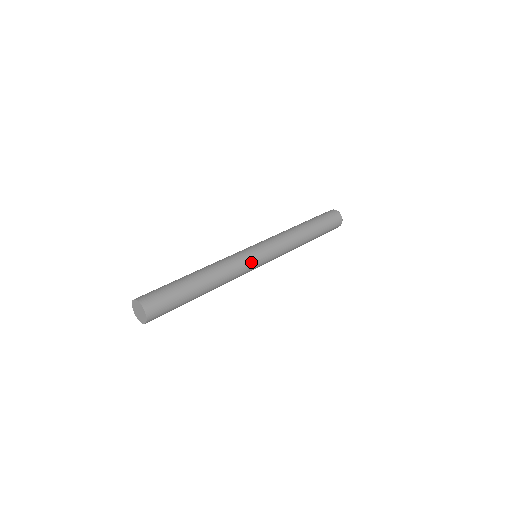
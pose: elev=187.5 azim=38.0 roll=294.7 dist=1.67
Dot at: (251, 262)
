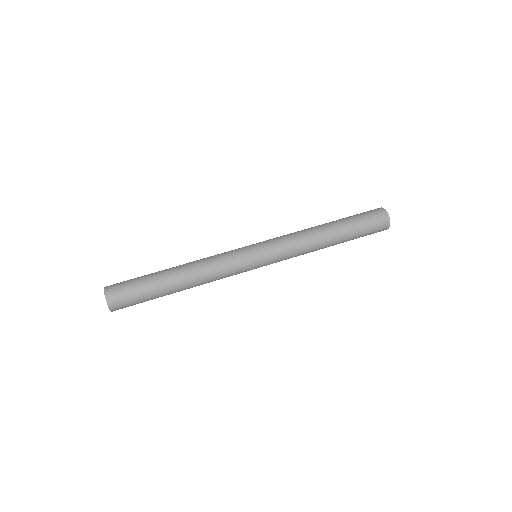
Dot at: (238, 254)
